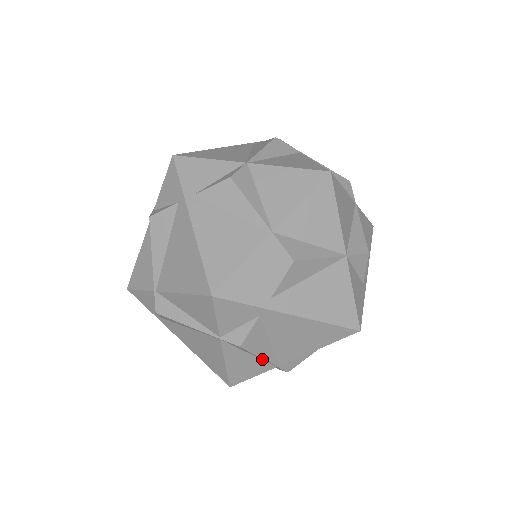
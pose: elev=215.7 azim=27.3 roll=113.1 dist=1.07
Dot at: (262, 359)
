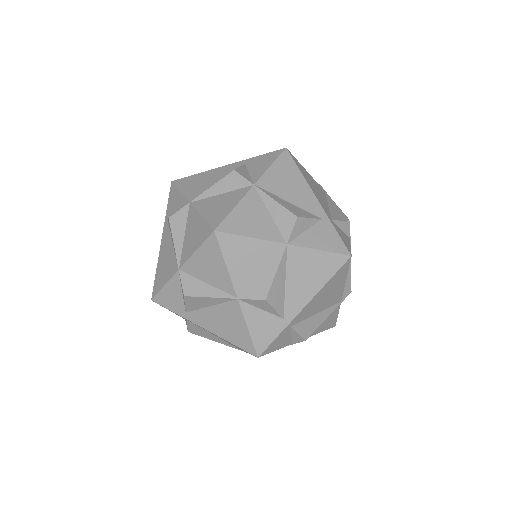
Dot at: (327, 316)
